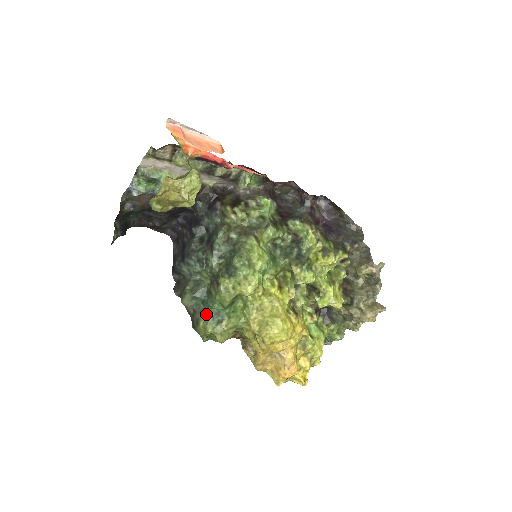
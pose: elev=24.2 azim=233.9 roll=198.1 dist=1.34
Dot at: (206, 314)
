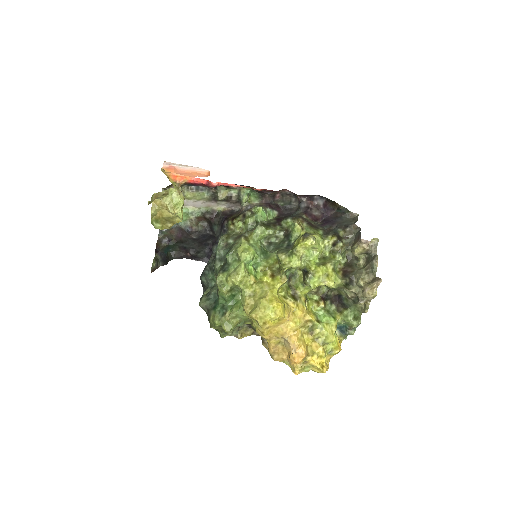
Dot at: (214, 309)
